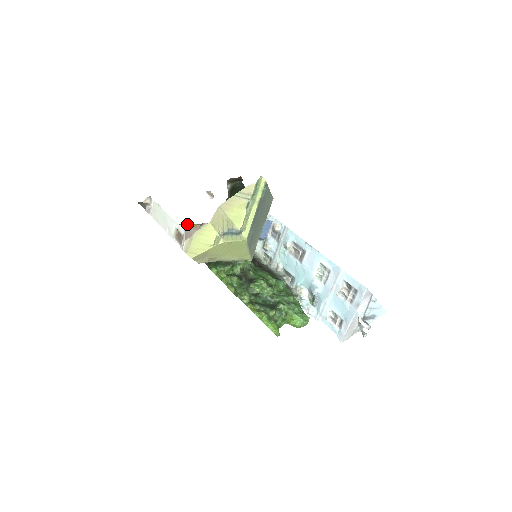
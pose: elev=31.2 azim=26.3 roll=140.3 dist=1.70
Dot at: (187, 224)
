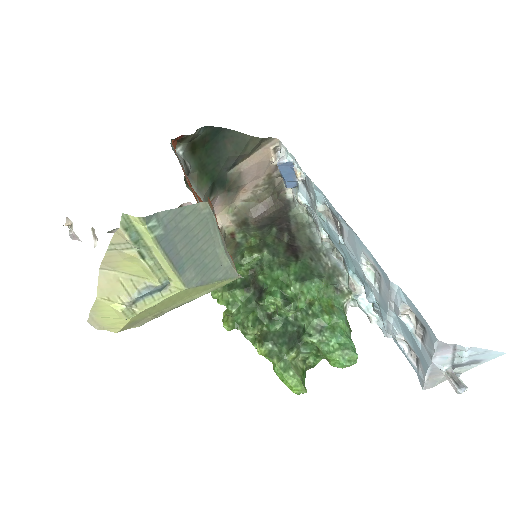
Dot at: occluded
